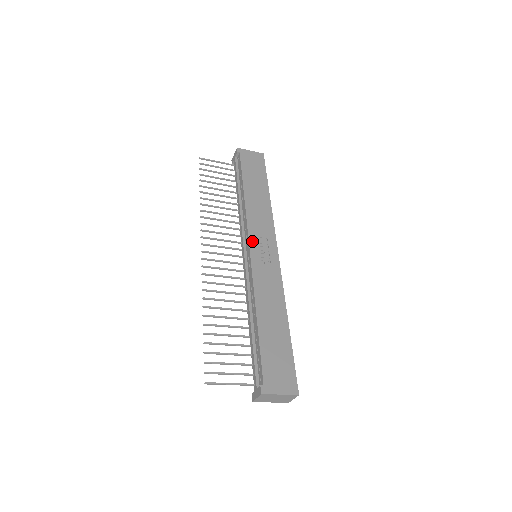
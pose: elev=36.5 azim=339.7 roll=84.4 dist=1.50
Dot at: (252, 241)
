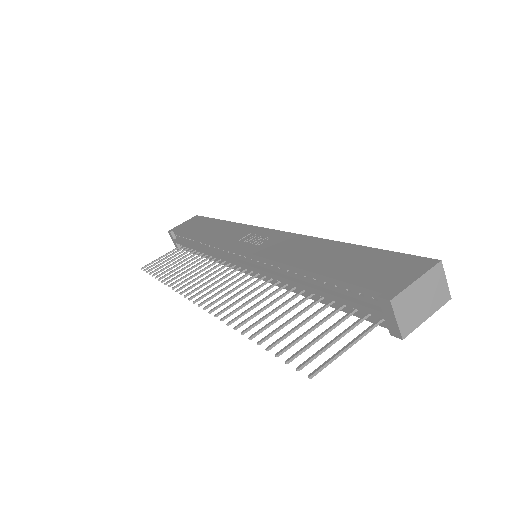
Dot at: (235, 246)
